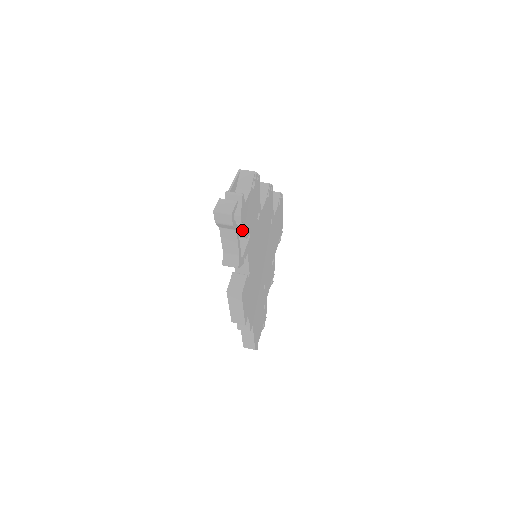
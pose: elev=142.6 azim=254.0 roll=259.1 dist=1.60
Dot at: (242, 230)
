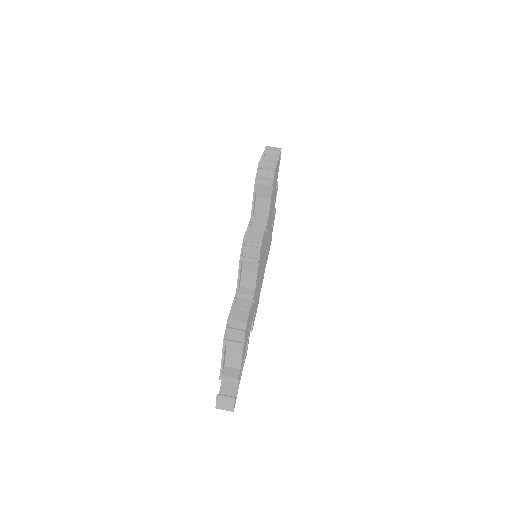
Dot at: occluded
